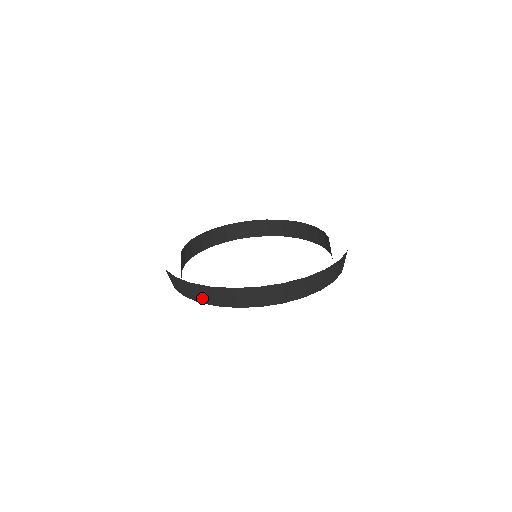
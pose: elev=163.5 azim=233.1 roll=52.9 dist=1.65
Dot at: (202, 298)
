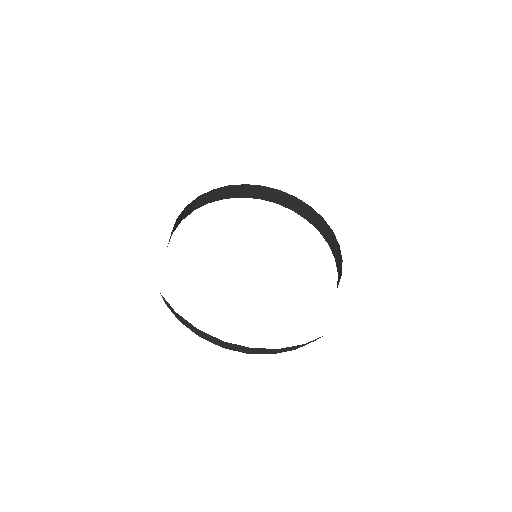
Dot at: (207, 339)
